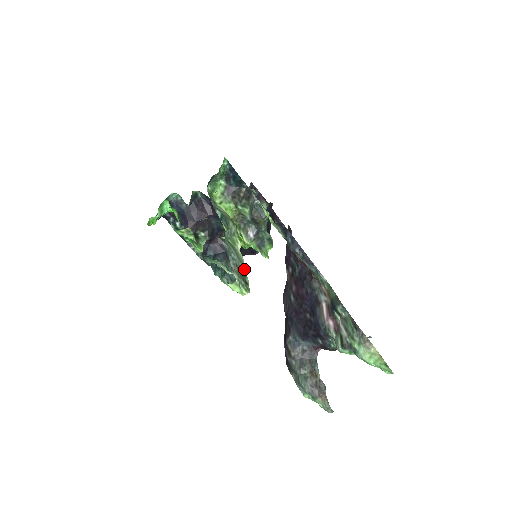
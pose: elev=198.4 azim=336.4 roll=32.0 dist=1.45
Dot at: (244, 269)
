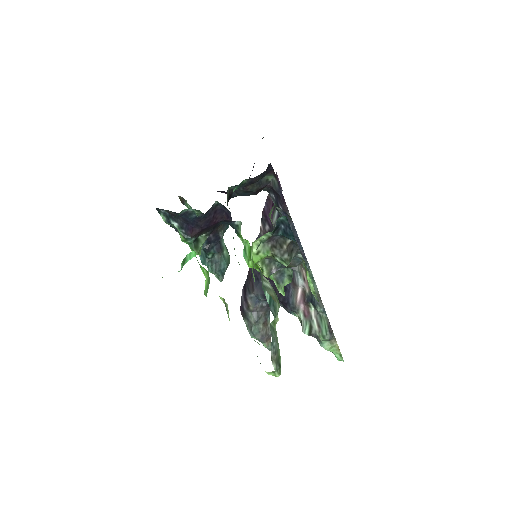
Dot at: (279, 349)
